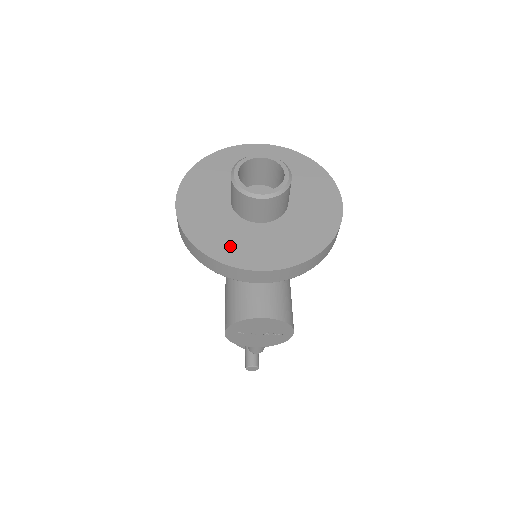
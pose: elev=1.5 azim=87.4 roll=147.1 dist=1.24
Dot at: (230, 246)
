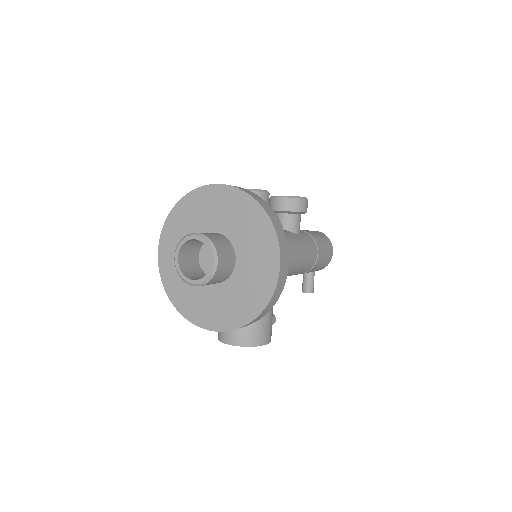
Dot at: (191, 304)
